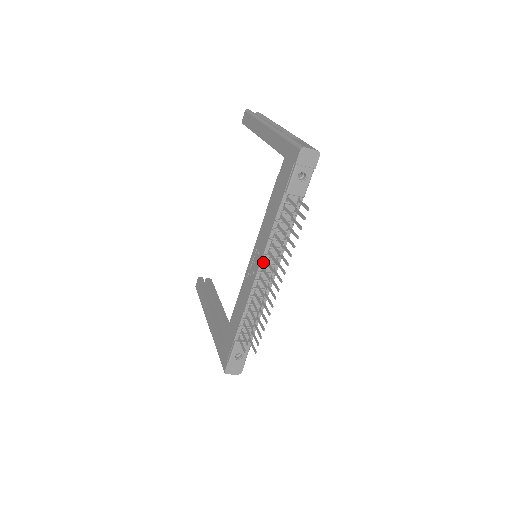
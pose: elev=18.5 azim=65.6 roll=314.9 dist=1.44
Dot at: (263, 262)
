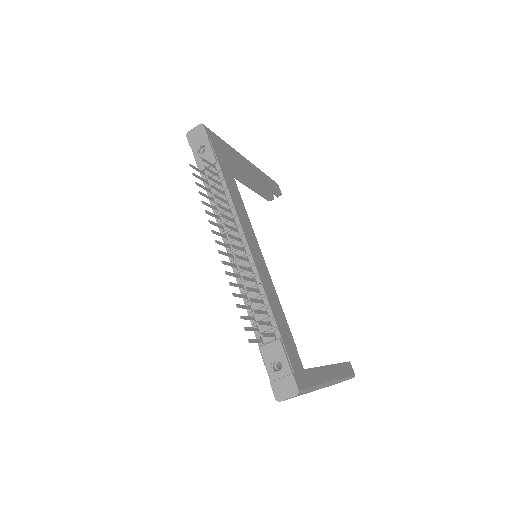
Dot at: (226, 241)
